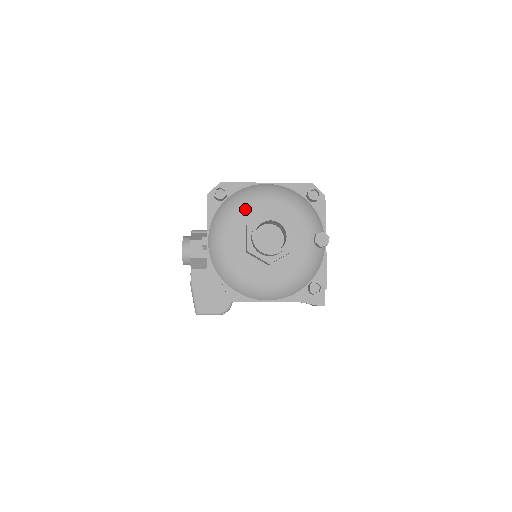
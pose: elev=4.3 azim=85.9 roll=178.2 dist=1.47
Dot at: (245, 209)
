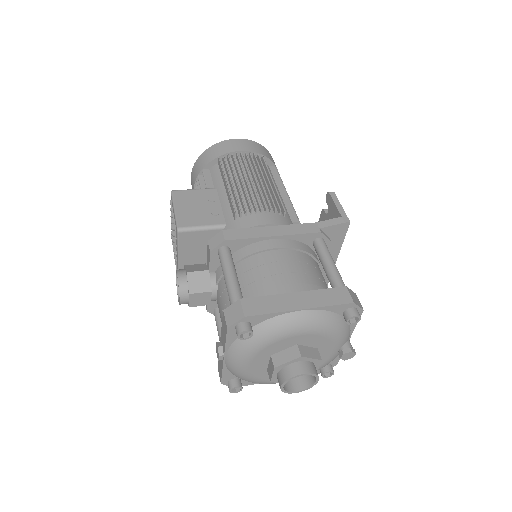
Dot at: (273, 345)
